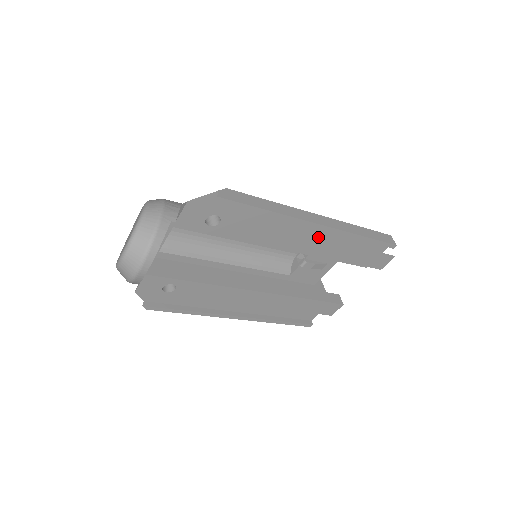
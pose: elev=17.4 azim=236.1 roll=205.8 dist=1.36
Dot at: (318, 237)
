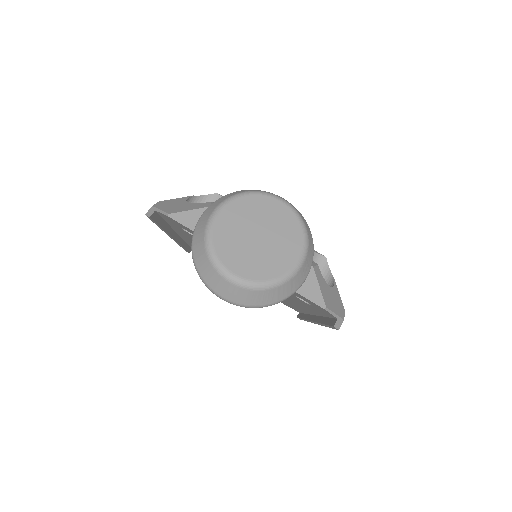
Dot at: occluded
